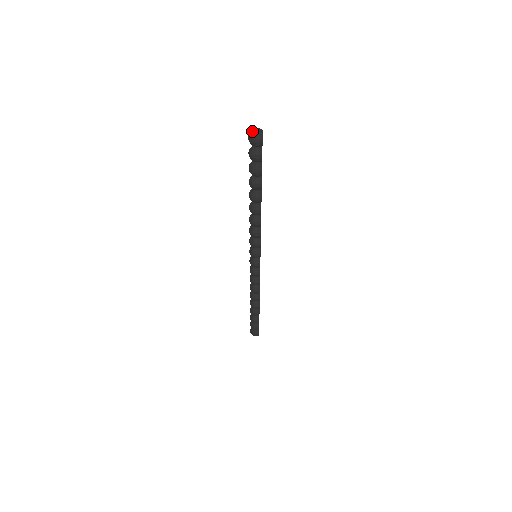
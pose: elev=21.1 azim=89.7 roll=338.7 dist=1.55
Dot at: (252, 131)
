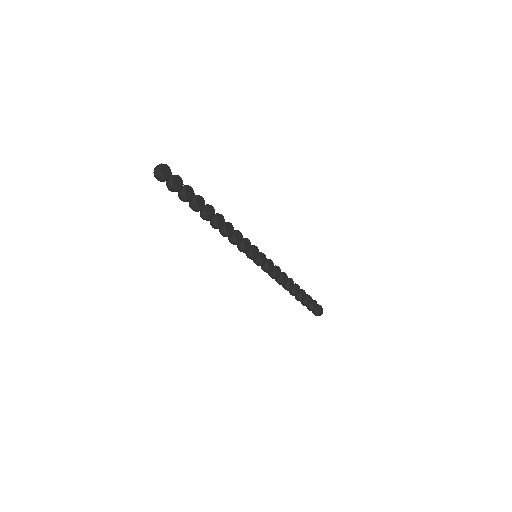
Dot at: occluded
